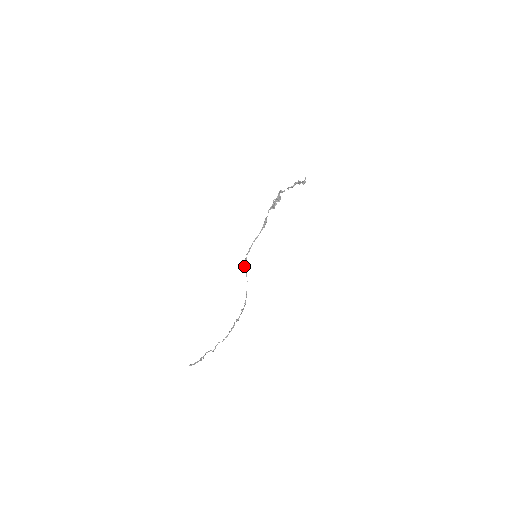
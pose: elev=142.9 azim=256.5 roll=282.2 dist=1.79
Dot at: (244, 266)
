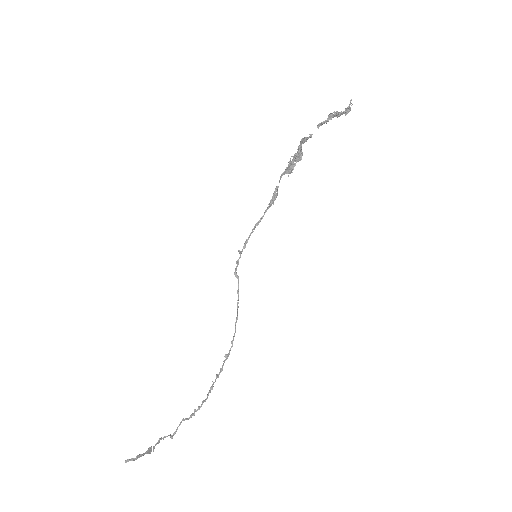
Dot at: occluded
